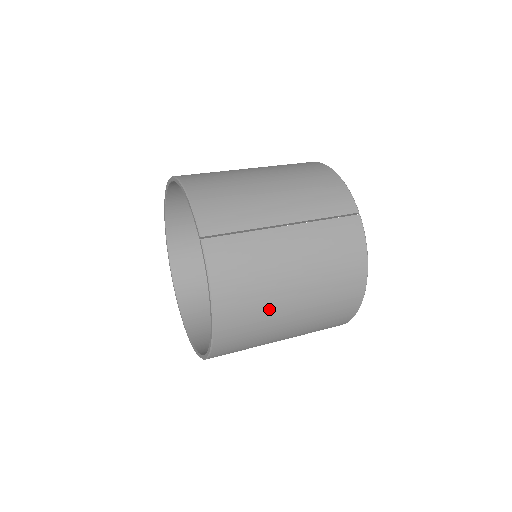
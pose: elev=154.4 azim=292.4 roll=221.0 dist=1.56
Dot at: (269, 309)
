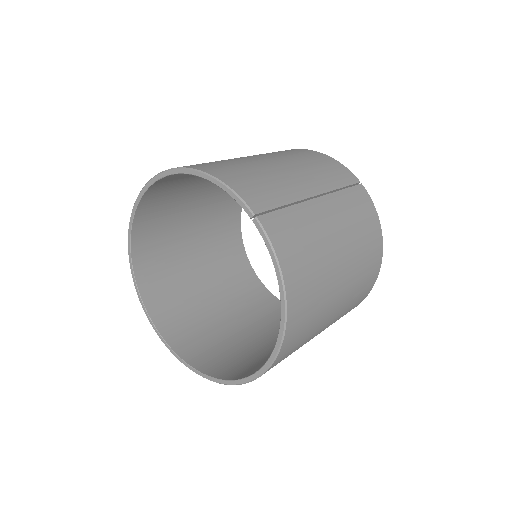
Dot at: (325, 290)
